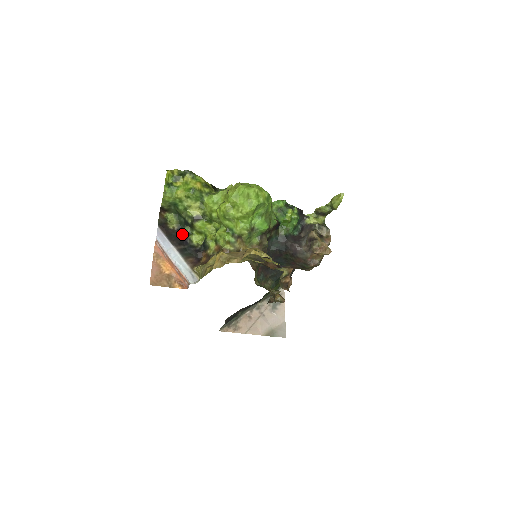
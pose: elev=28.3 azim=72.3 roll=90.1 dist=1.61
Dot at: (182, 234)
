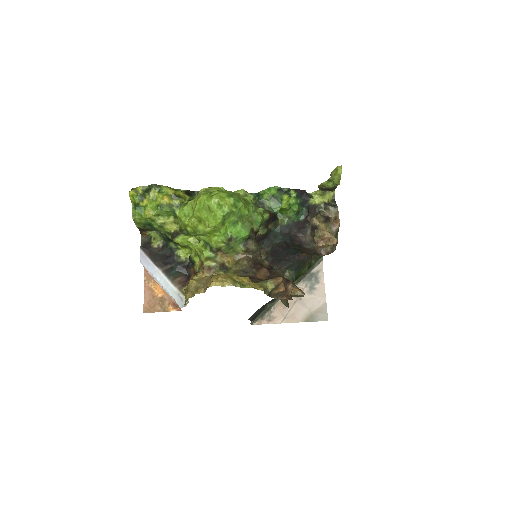
Dot at: (168, 251)
